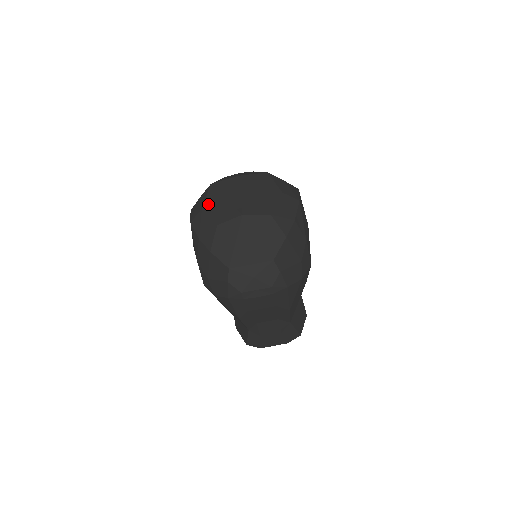
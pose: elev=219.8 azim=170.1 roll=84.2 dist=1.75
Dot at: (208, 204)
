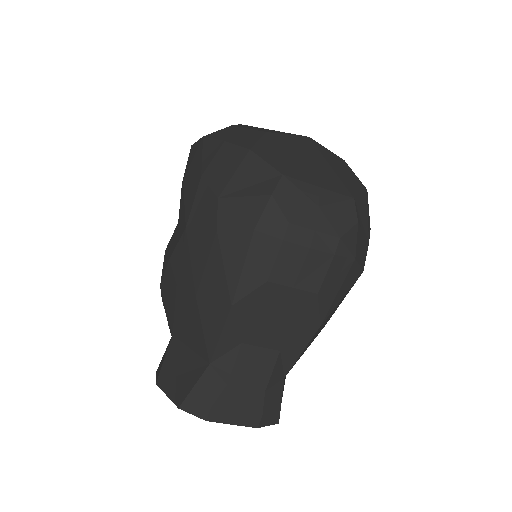
Dot at: (242, 126)
